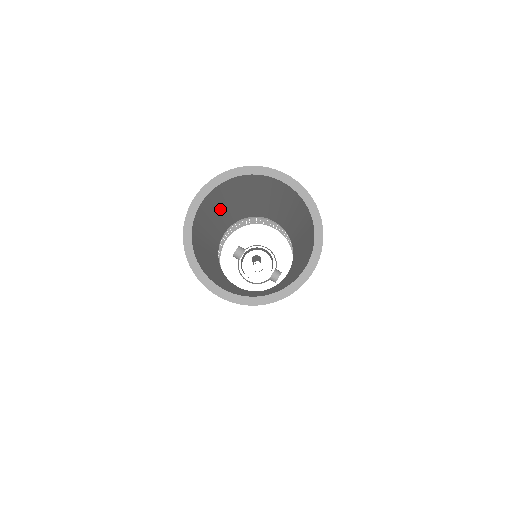
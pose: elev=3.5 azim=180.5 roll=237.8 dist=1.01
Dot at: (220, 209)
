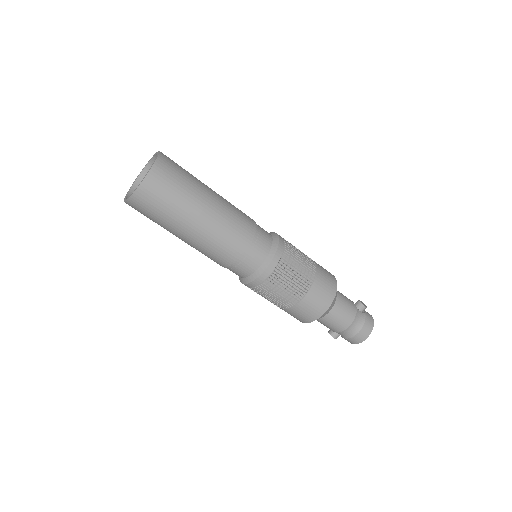
Dot at: occluded
